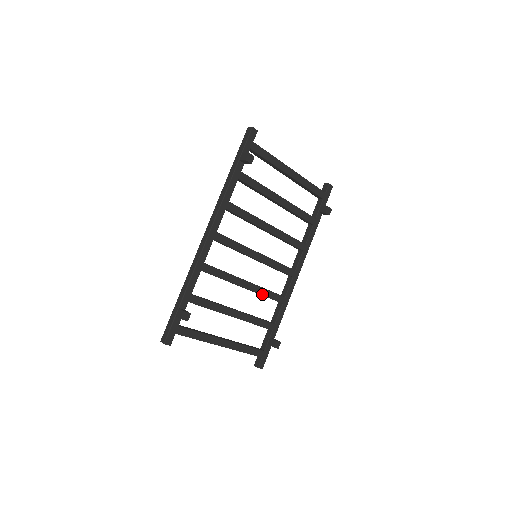
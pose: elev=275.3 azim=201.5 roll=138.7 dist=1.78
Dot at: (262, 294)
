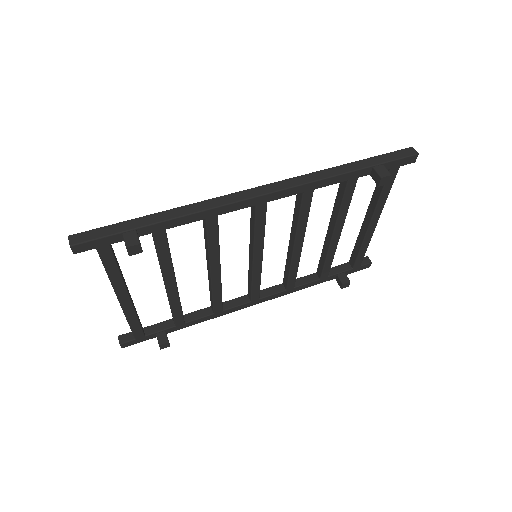
Dot at: (213, 291)
